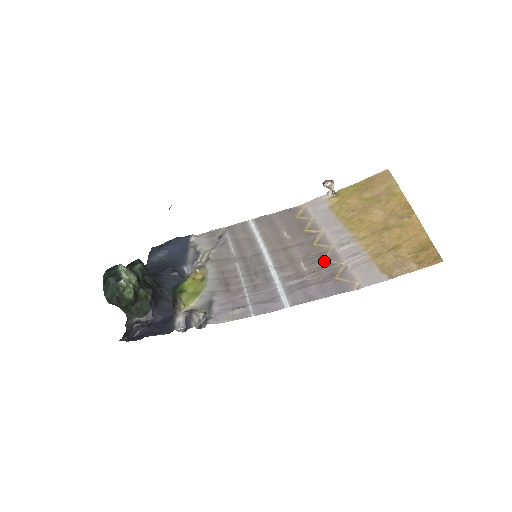
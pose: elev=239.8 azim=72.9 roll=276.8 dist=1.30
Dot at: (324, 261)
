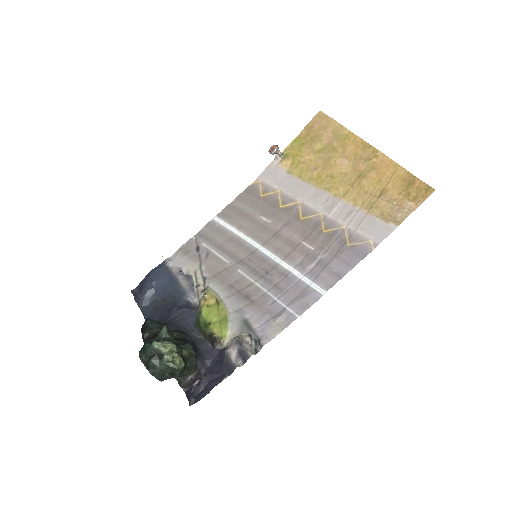
Dot at: (324, 232)
